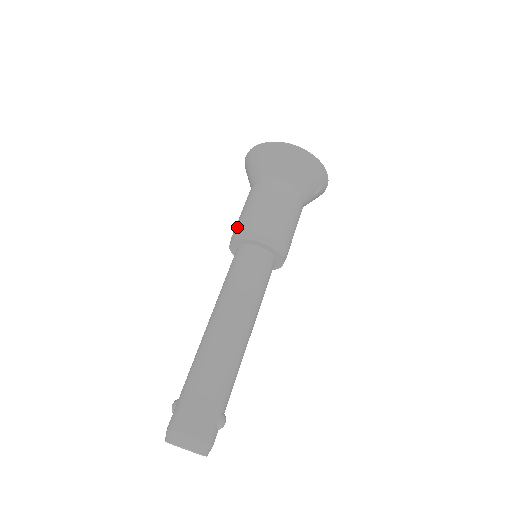
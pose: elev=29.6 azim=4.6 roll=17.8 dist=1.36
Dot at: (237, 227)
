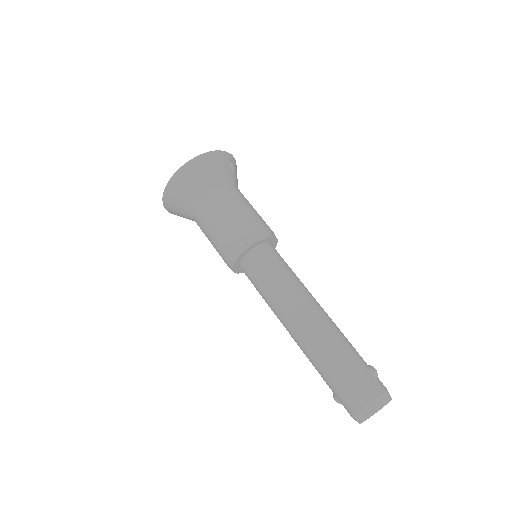
Dot at: (223, 257)
